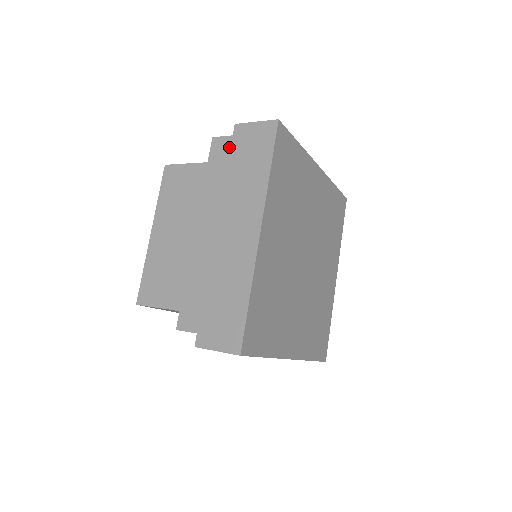
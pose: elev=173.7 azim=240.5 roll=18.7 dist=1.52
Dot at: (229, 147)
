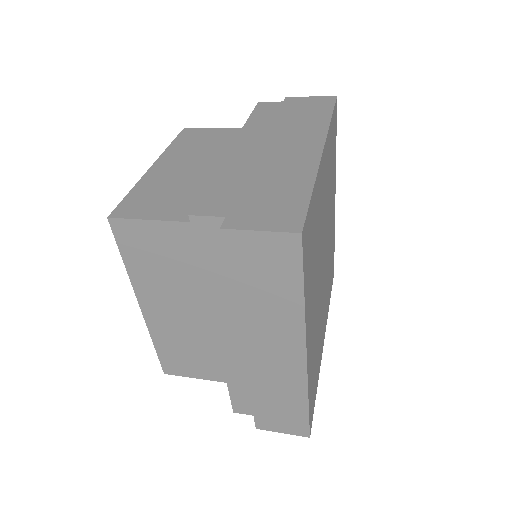
Dot at: (279, 106)
